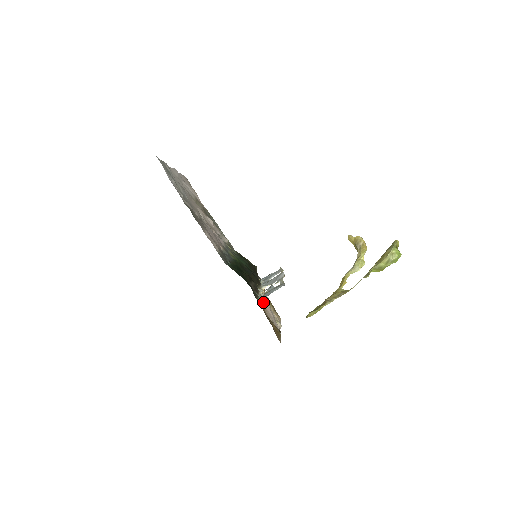
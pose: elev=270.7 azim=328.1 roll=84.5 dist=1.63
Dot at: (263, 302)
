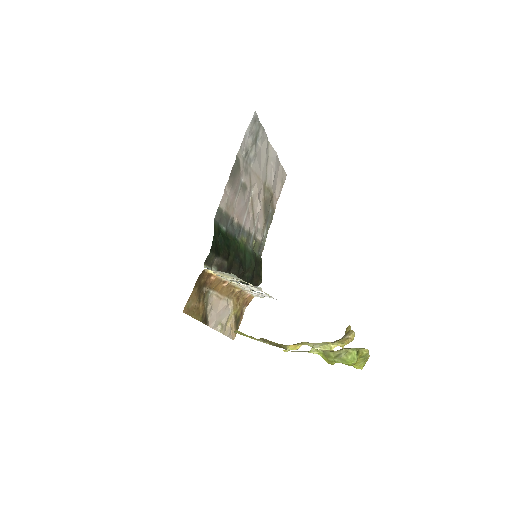
Dot at: (219, 288)
